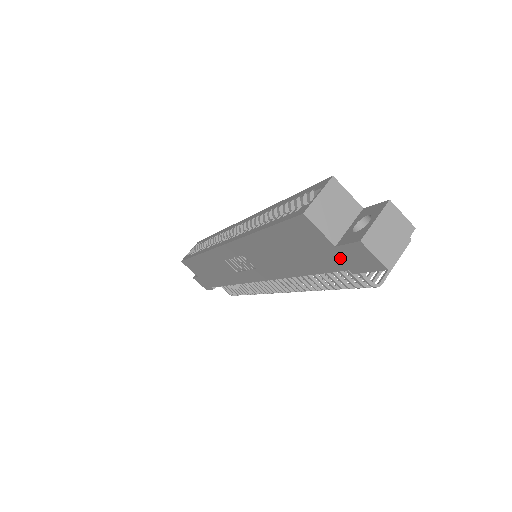
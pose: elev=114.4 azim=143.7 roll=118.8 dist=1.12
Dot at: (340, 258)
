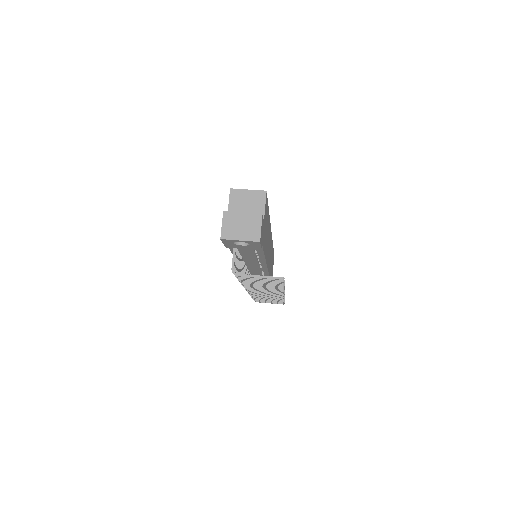
Dot at: occluded
